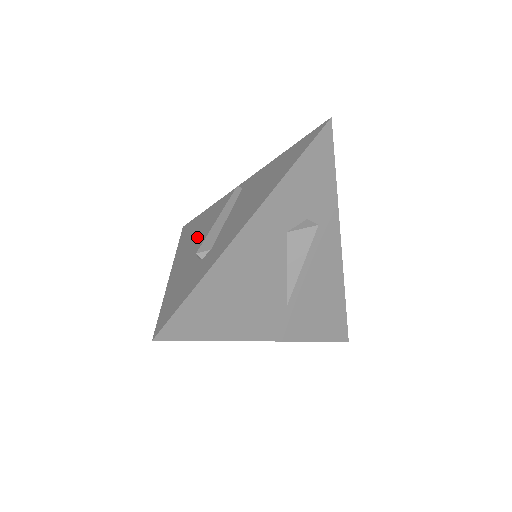
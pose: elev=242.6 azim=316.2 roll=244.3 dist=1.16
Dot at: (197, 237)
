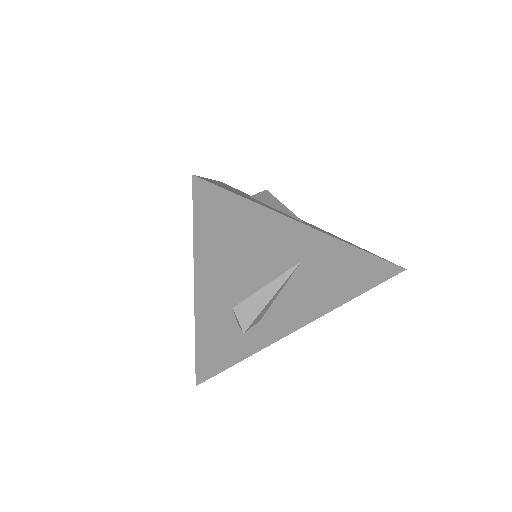
Dot at: occluded
